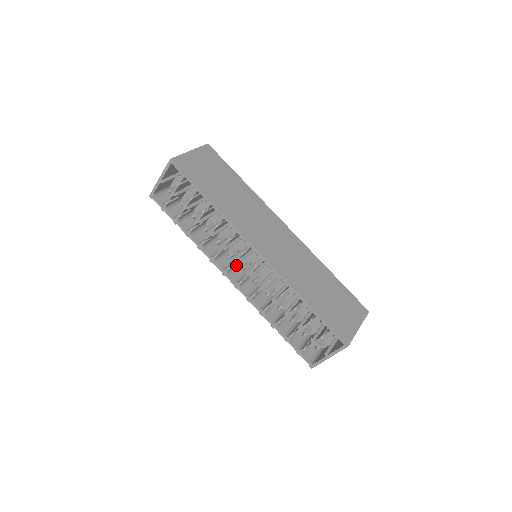
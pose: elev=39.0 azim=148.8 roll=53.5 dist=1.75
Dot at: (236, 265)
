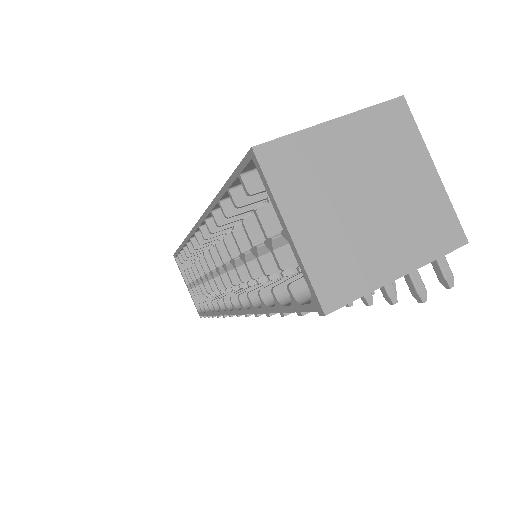
Dot at: occluded
